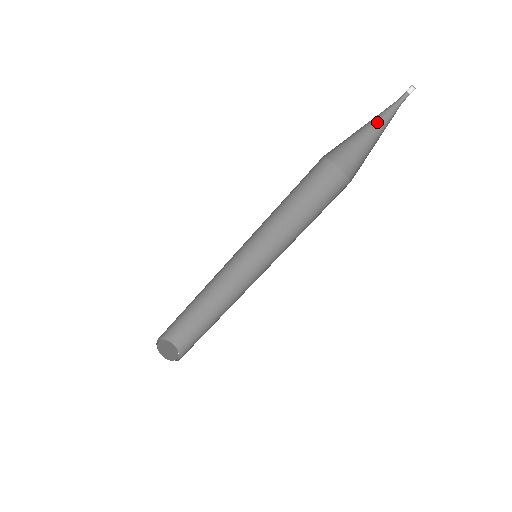
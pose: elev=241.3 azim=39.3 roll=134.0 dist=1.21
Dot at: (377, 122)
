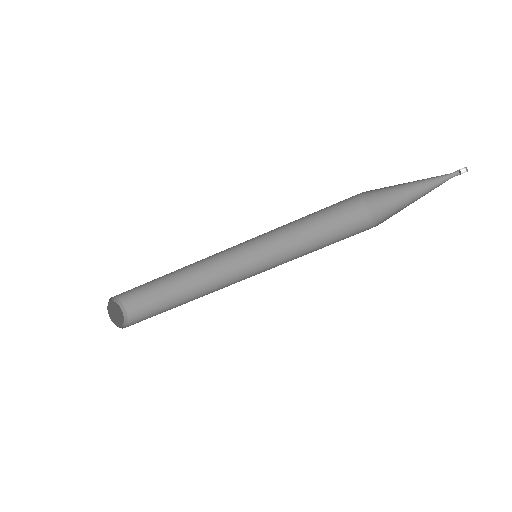
Dot at: (421, 181)
